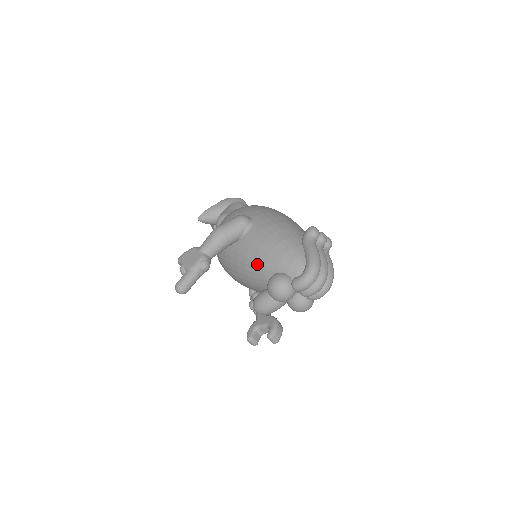
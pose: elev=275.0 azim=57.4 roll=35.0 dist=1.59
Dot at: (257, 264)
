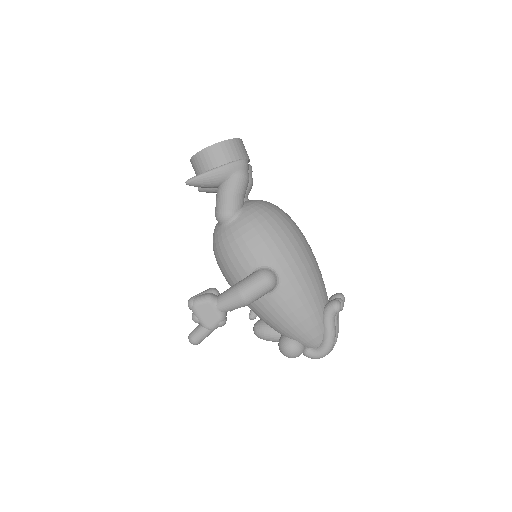
Dot at: (275, 325)
